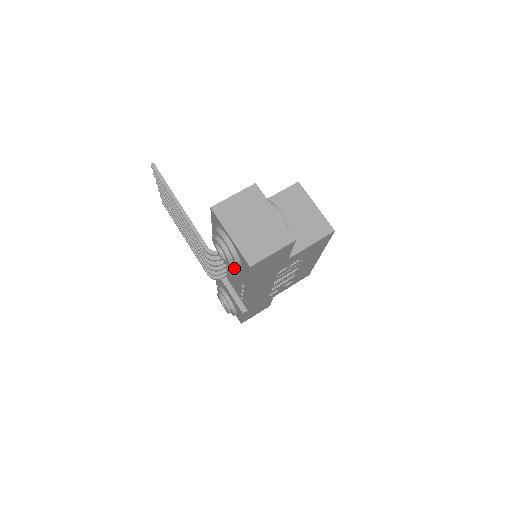
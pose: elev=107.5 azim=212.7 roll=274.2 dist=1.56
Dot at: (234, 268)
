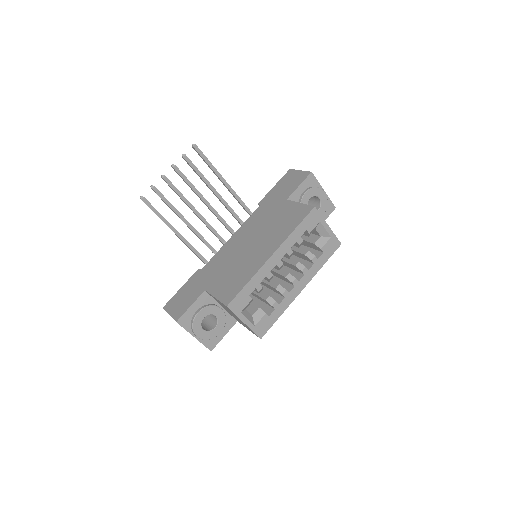
Dot at: occluded
